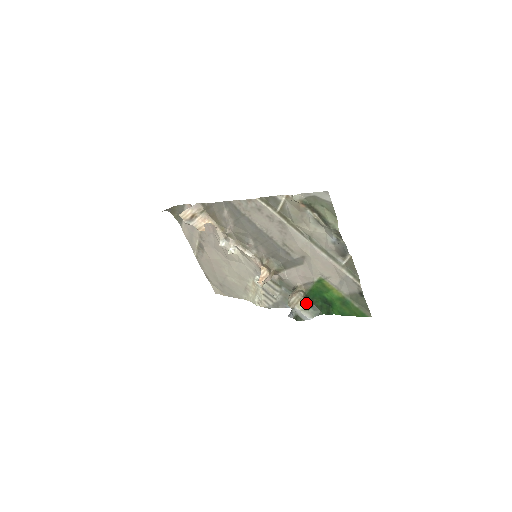
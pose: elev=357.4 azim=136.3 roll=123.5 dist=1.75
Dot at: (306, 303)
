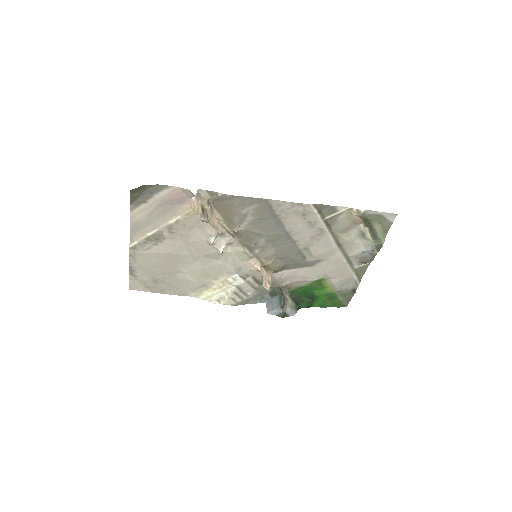
Dot at: (290, 299)
